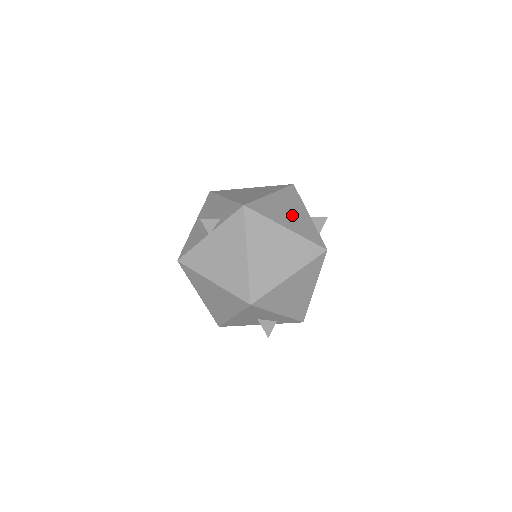
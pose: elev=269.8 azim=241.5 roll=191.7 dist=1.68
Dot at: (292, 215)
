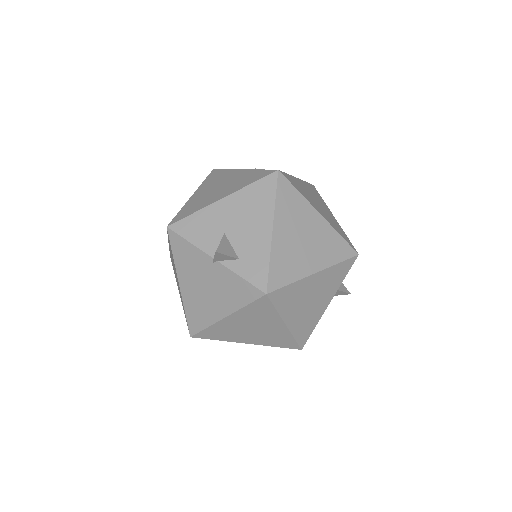
Dot at: (310, 305)
